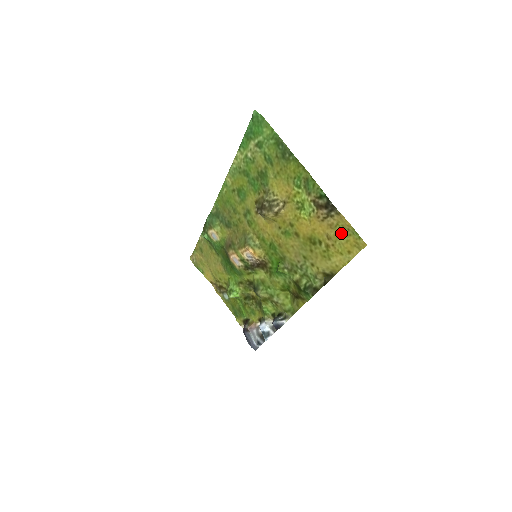
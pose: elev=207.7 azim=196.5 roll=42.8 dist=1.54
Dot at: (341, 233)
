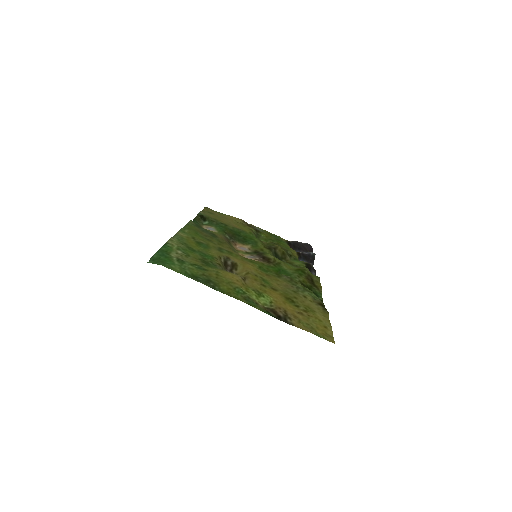
Dot at: (307, 325)
